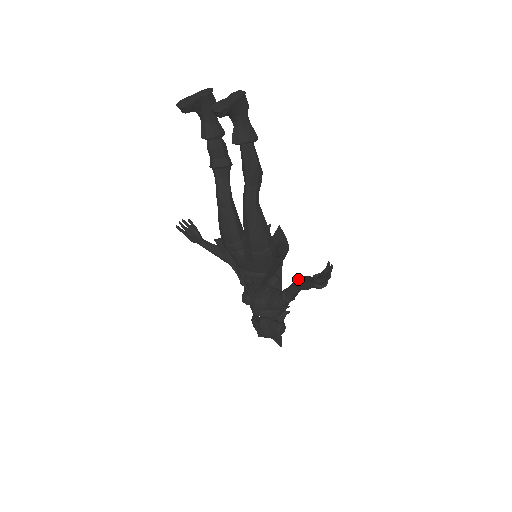
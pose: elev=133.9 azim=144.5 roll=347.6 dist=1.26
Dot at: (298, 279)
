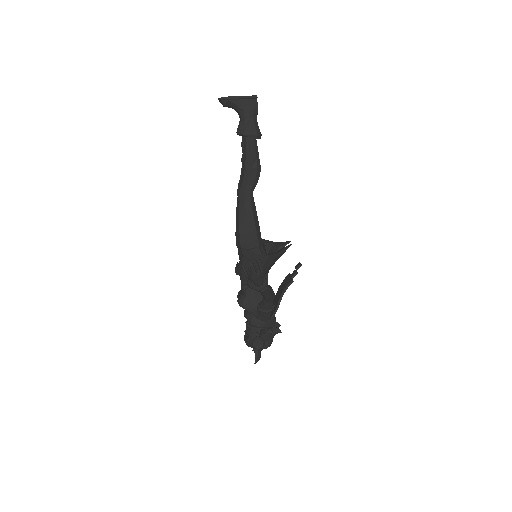
Dot at: occluded
